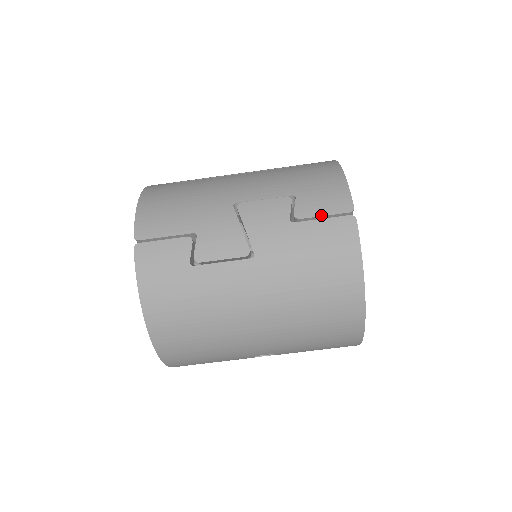
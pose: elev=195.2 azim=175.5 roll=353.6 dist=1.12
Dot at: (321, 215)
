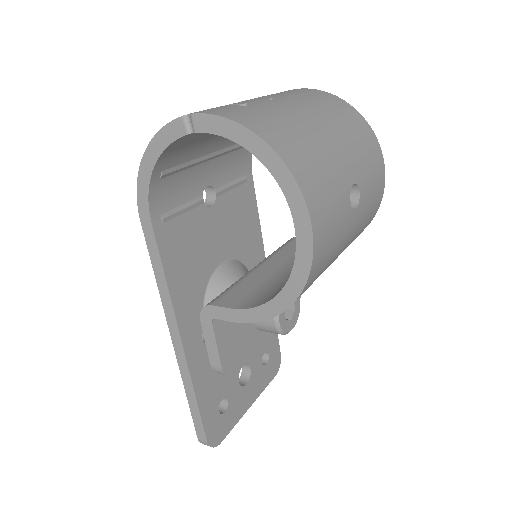
Dot at: occluded
